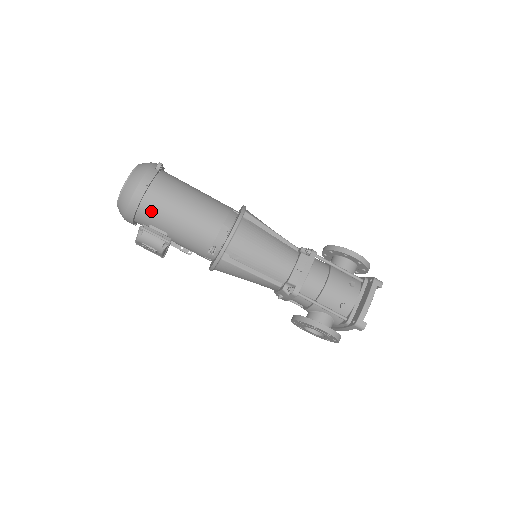
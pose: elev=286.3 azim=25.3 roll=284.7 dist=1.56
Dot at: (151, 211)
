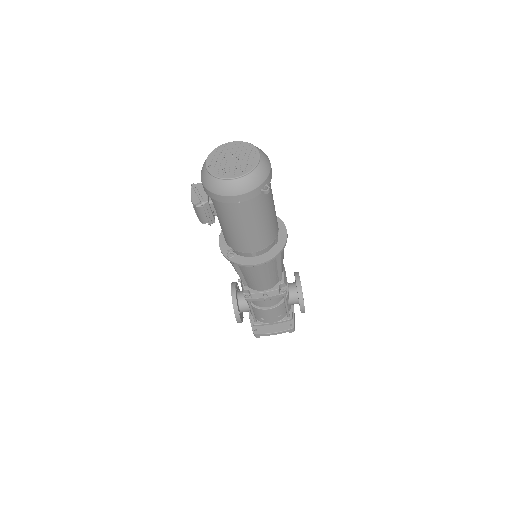
Dot at: (222, 207)
